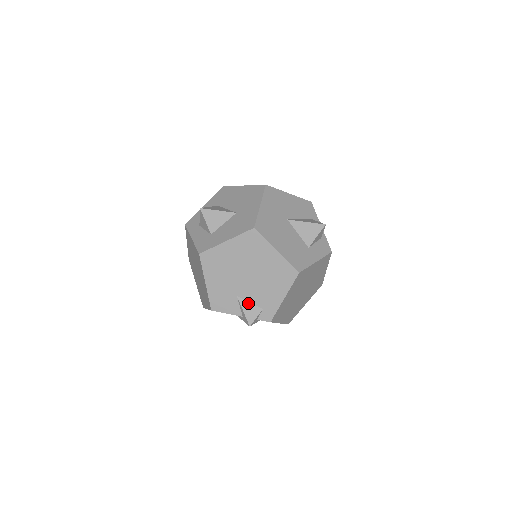
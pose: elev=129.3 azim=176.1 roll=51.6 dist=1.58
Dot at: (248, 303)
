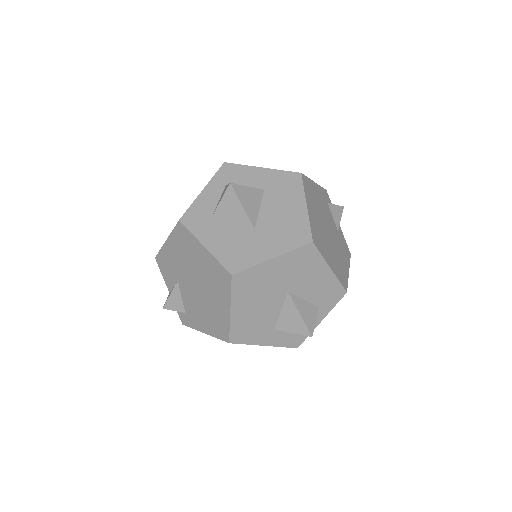
Dot at: (180, 295)
